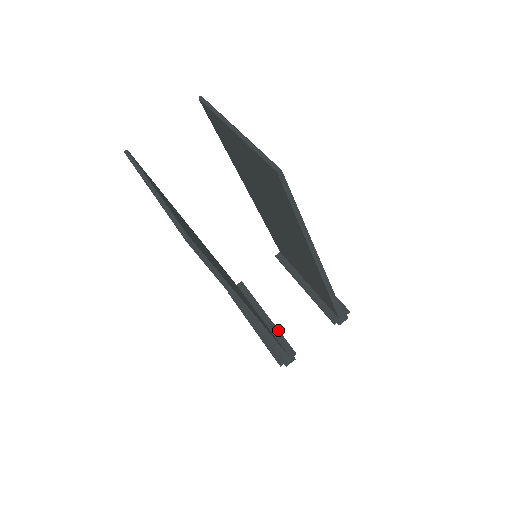
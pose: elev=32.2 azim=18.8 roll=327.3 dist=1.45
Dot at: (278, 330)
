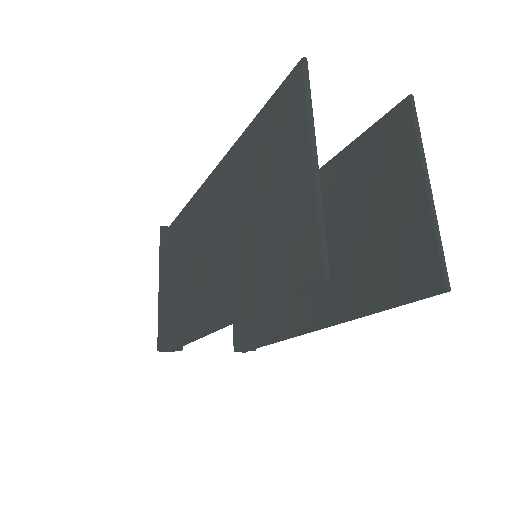
Dot at: occluded
